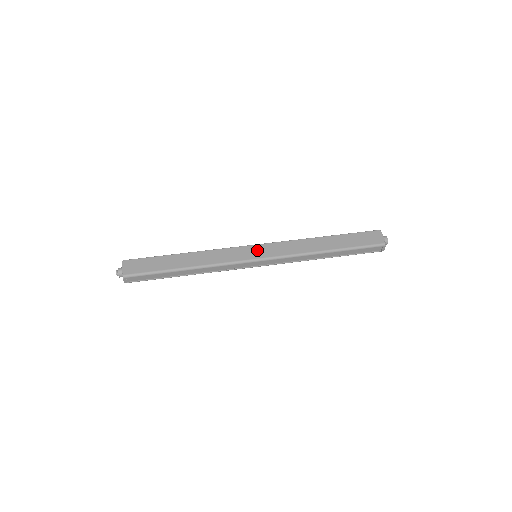
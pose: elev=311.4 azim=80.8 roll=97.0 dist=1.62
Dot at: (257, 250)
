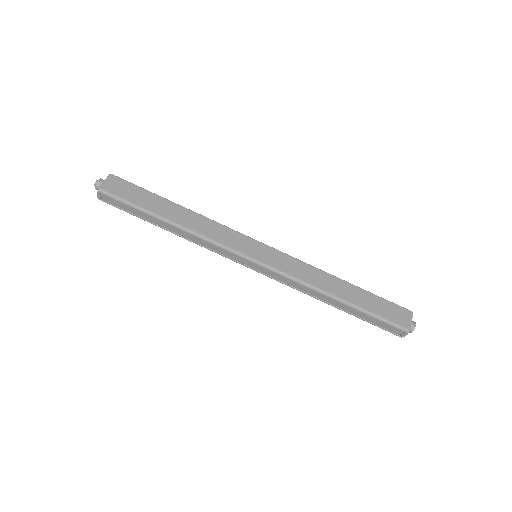
Dot at: (261, 250)
